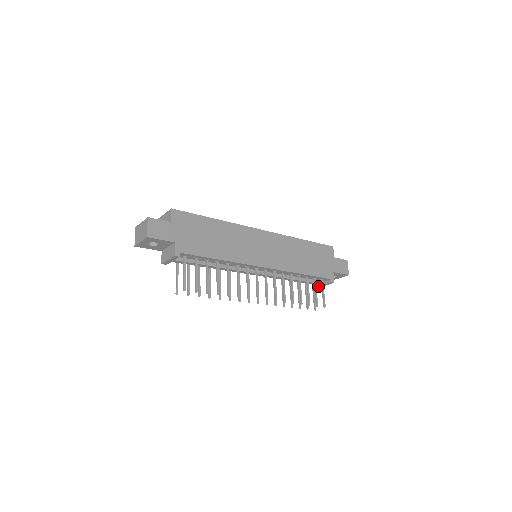
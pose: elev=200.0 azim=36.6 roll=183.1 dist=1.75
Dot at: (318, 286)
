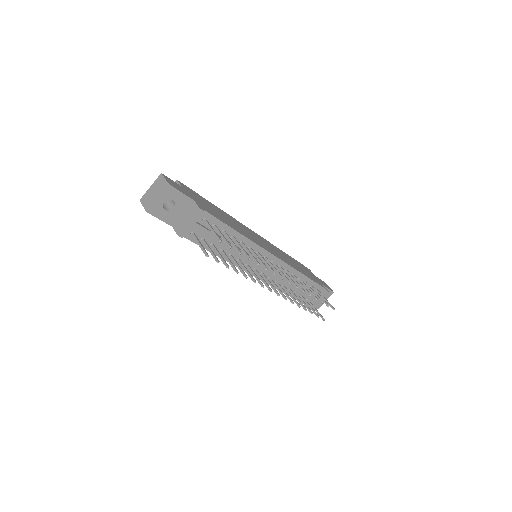
Dot at: (313, 304)
